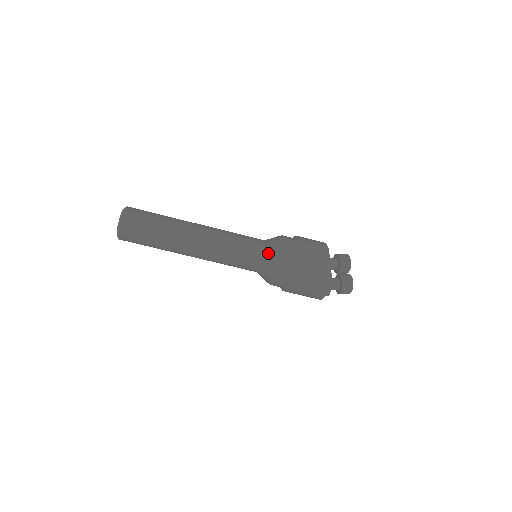
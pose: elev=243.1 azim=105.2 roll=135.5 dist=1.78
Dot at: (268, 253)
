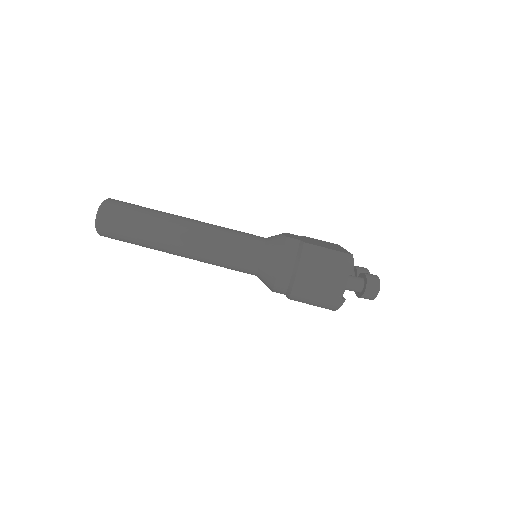
Dot at: (271, 237)
